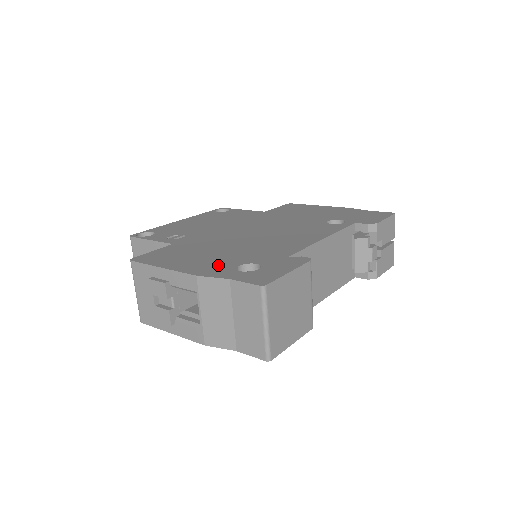
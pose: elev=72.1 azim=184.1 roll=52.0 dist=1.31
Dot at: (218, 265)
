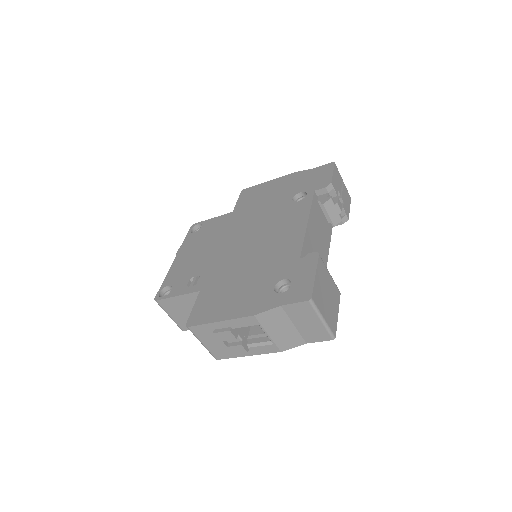
Dot at: (258, 296)
